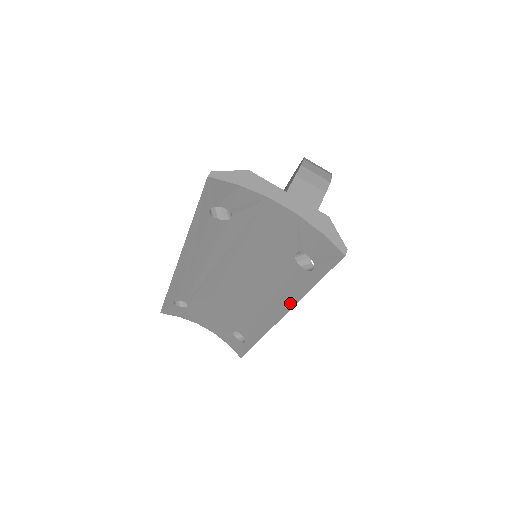
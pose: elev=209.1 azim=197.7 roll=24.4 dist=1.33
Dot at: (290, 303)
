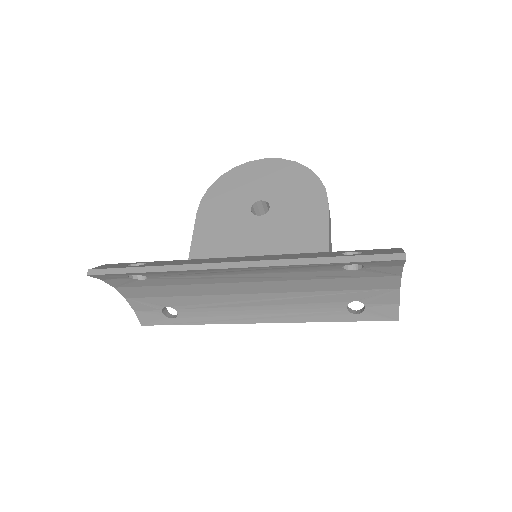
Dot at: (296, 319)
